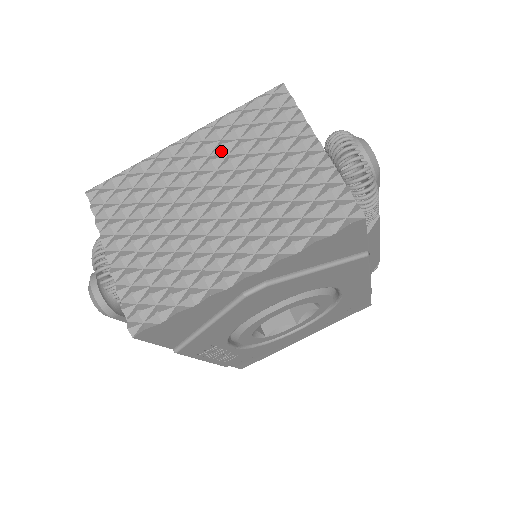
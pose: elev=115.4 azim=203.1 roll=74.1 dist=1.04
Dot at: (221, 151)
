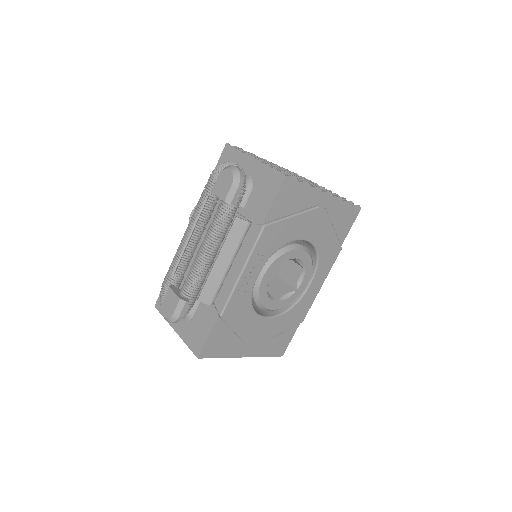
Dot at: occluded
